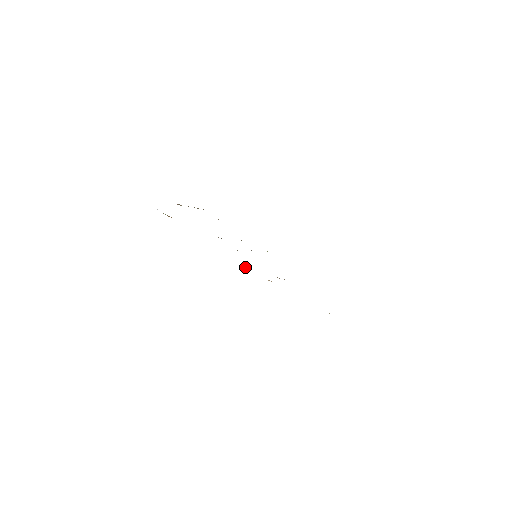
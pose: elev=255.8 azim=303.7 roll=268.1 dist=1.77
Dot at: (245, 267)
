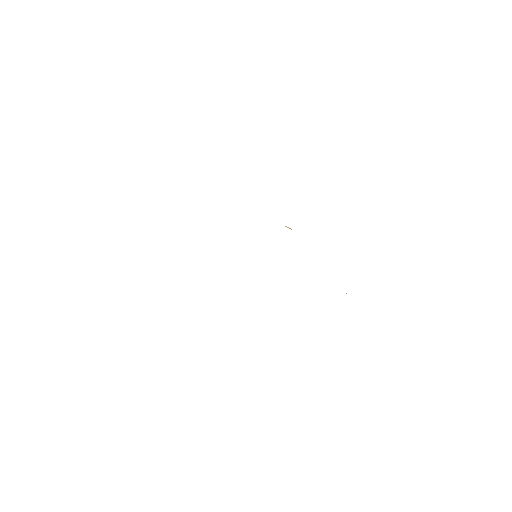
Dot at: occluded
